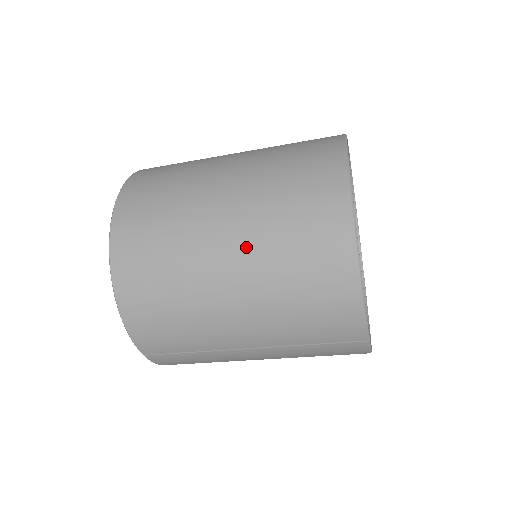
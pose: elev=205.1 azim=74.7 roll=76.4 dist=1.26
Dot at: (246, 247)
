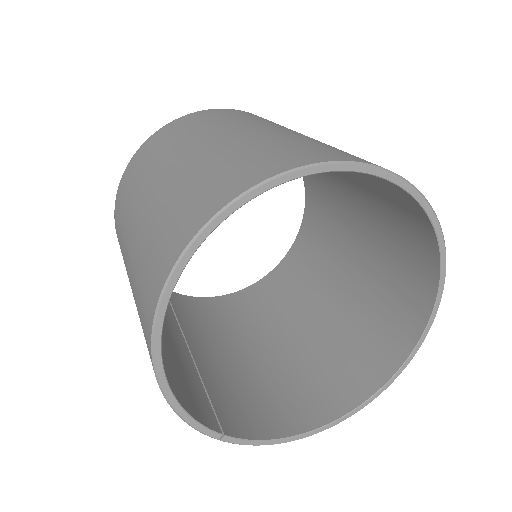
Dot at: (131, 276)
